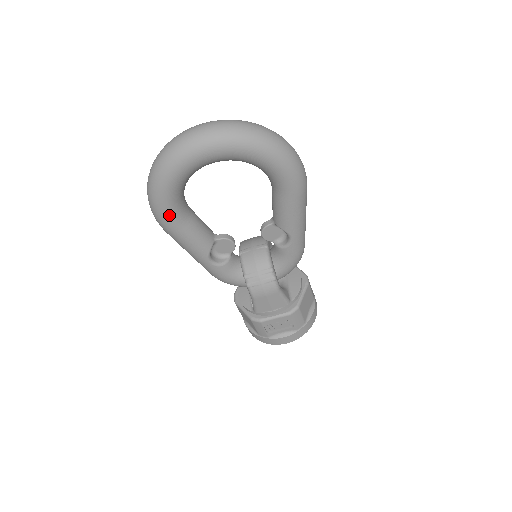
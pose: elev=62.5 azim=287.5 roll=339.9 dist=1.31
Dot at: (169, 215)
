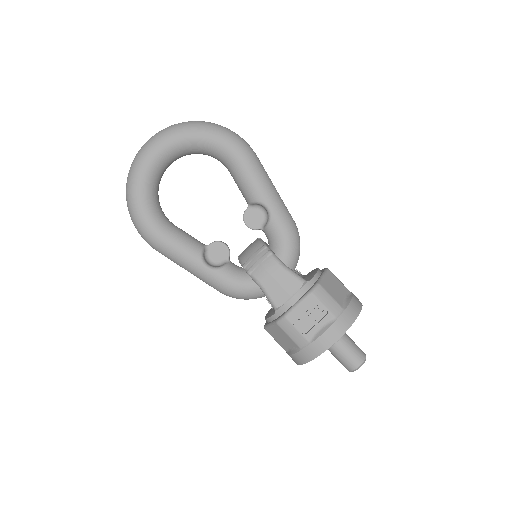
Dot at: (148, 222)
